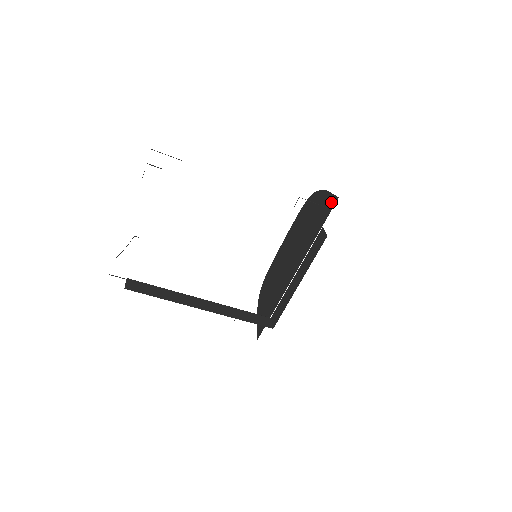
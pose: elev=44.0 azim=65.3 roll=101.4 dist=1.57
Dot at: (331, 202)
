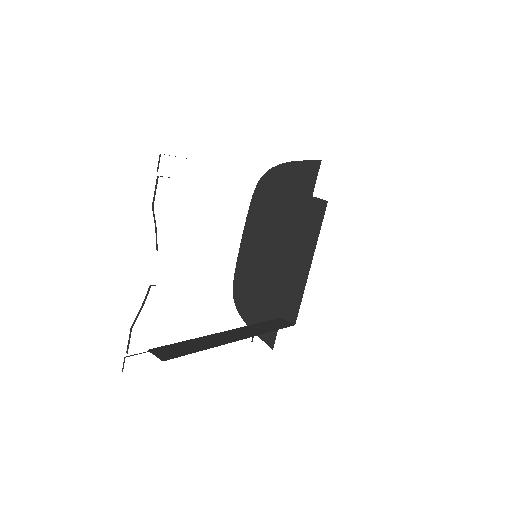
Dot at: (311, 168)
